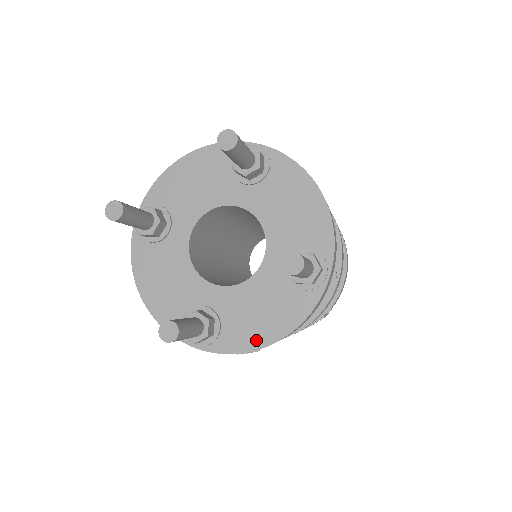
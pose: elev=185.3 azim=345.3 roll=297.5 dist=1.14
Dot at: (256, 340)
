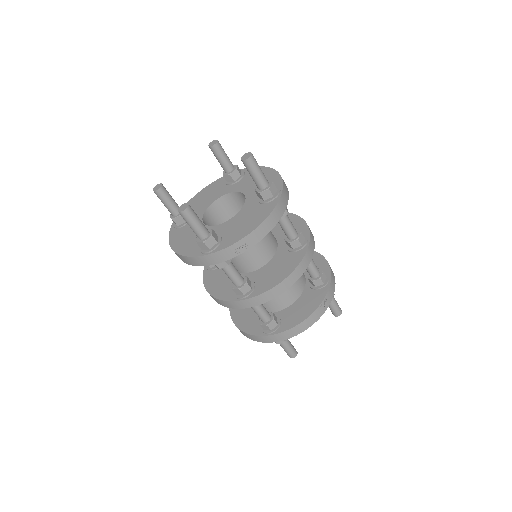
Dot at: (244, 233)
